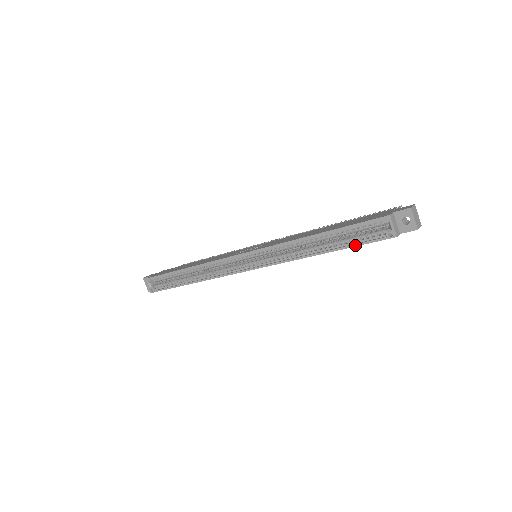
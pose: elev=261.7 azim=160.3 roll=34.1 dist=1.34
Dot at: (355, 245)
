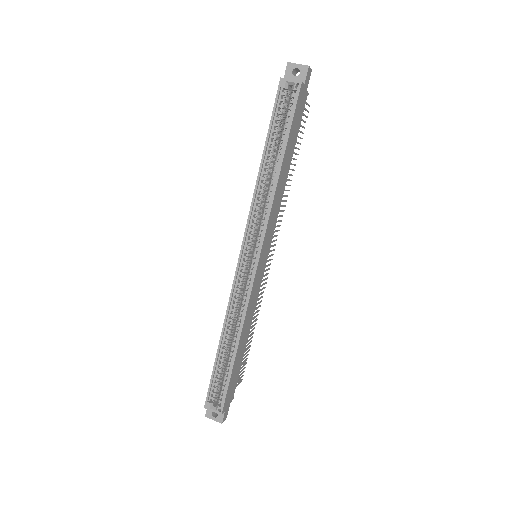
Dot at: (289, 126)
